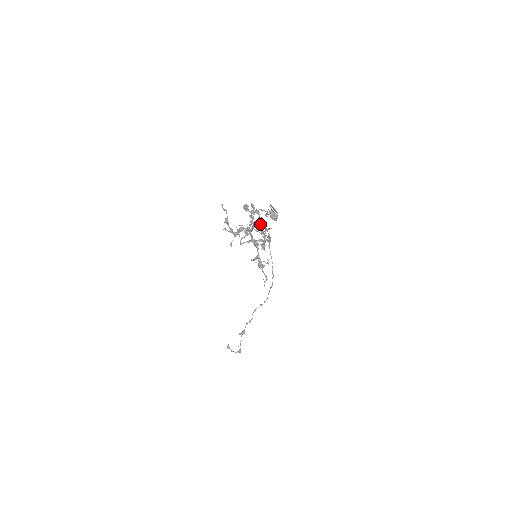
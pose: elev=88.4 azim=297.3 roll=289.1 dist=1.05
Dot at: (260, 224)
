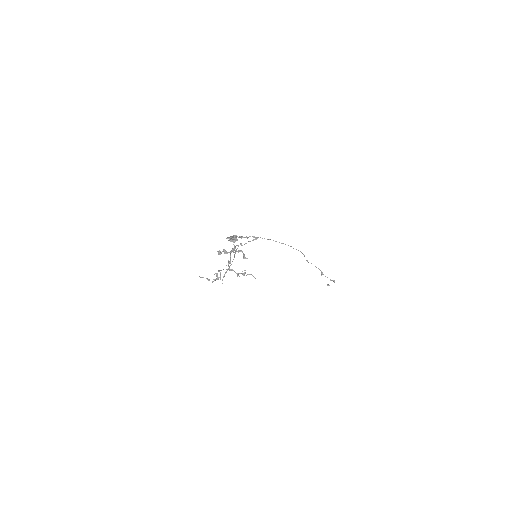
Dot at: occluded
